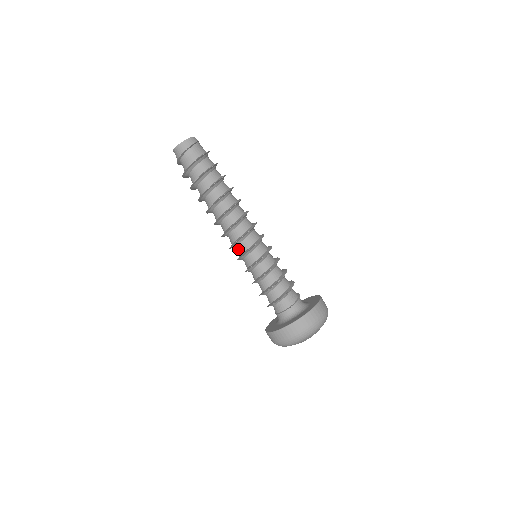
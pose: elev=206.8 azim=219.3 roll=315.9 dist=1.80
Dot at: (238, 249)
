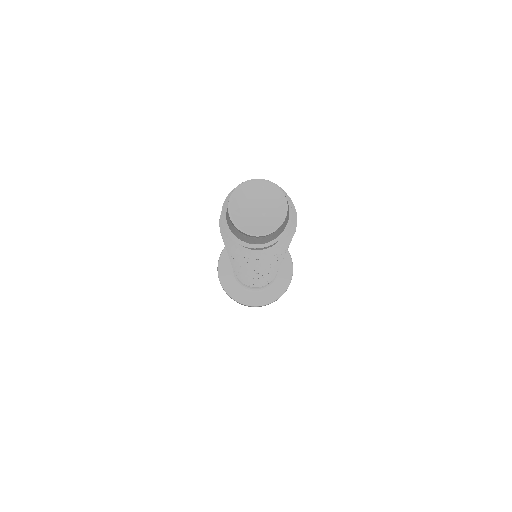
Dot at: occluded
